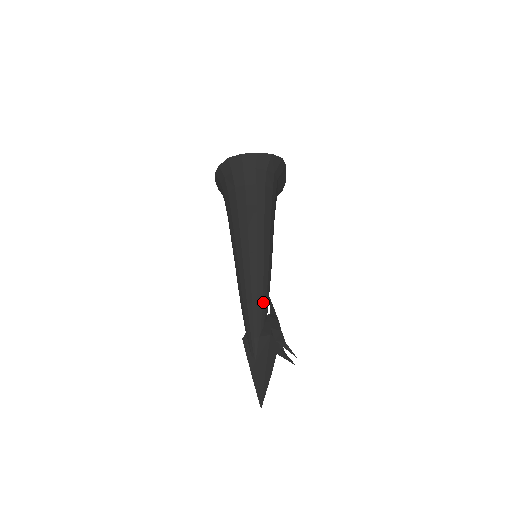
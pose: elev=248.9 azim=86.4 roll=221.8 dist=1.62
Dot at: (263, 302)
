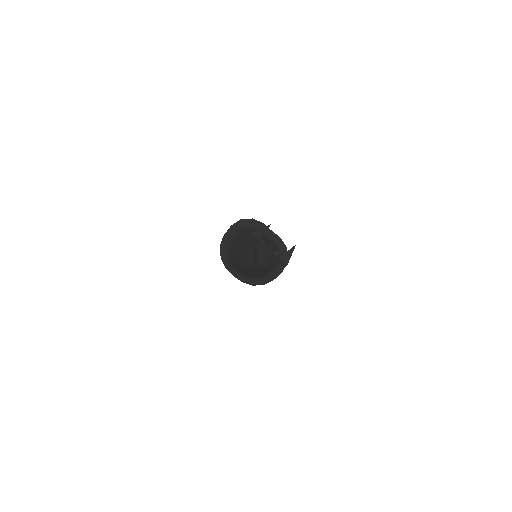
Dot at: (252, 248)
